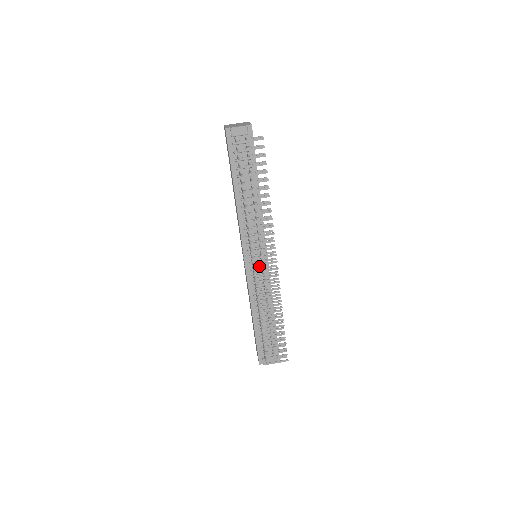
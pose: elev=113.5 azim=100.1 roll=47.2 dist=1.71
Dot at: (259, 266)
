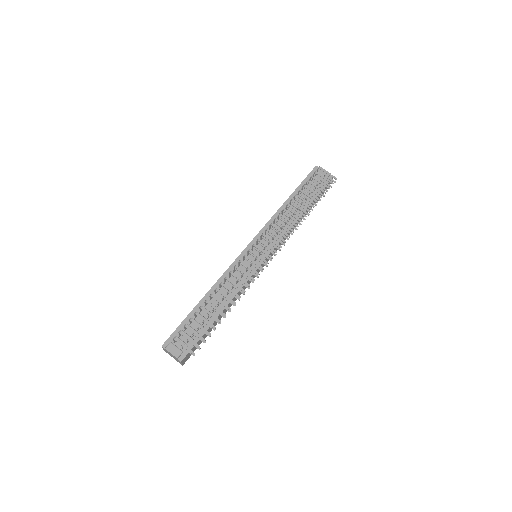
Dot at: occluded
